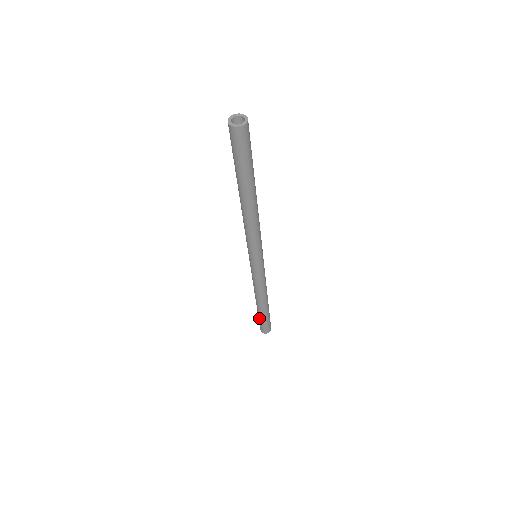
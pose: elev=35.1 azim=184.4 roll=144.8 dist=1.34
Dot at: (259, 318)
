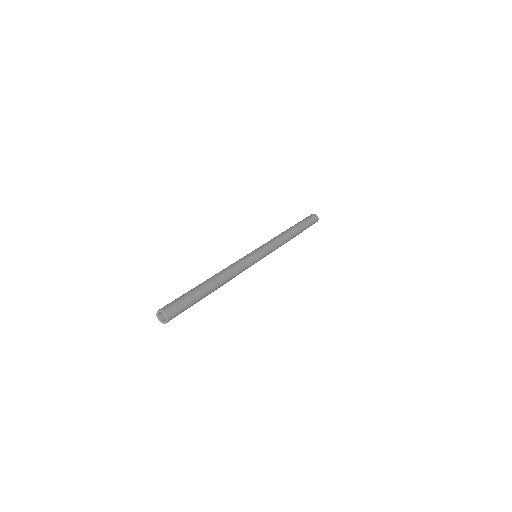
Dot at: occluded
